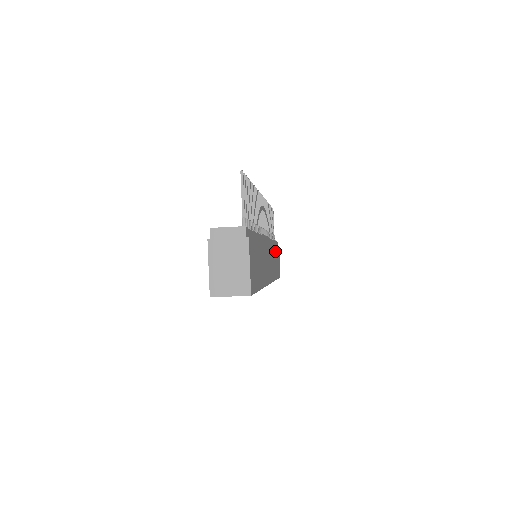
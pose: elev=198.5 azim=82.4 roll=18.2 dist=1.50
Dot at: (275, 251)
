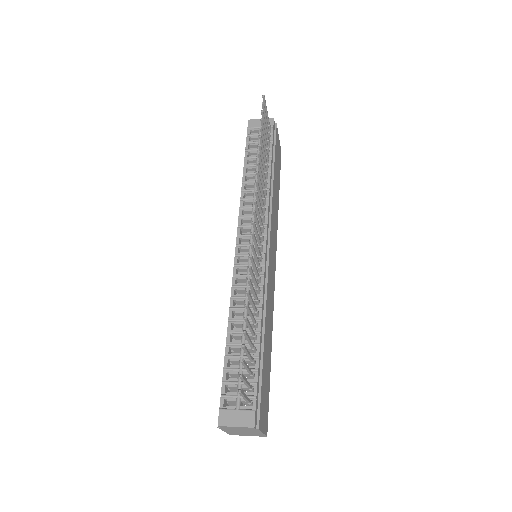
Dot at: (274, 178)
